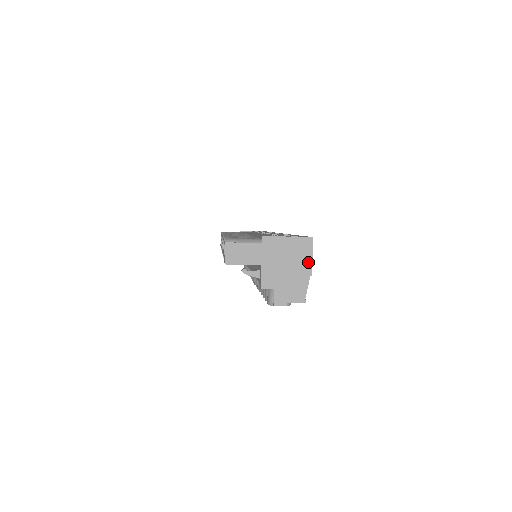
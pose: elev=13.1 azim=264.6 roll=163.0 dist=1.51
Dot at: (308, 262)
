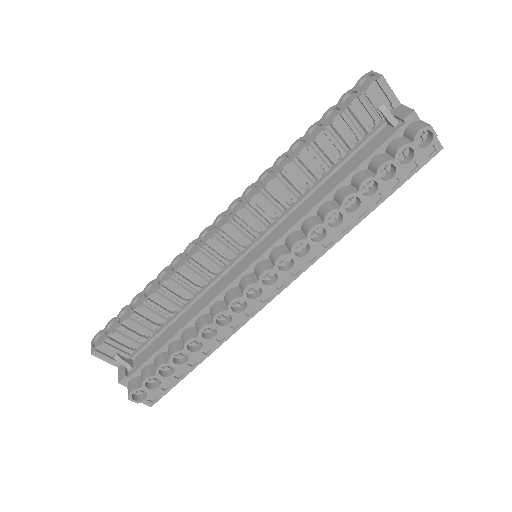
Dot at: occluded
